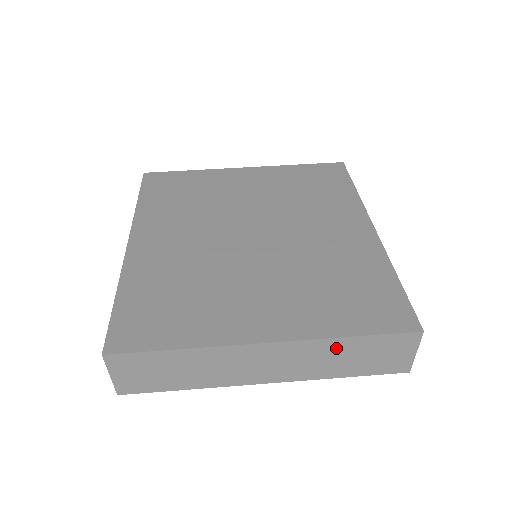
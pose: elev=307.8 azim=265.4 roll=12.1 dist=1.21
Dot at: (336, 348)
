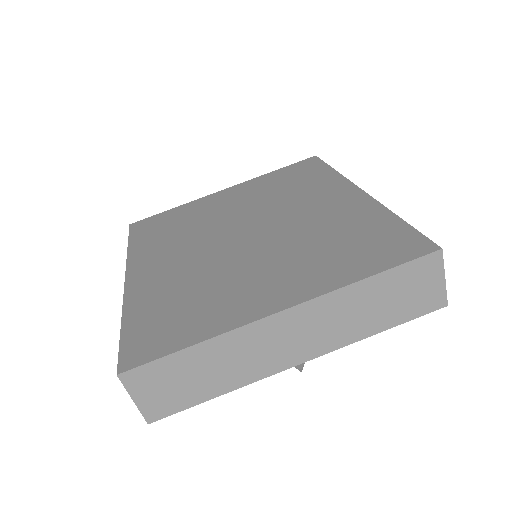
Dot at: (358, 296)
